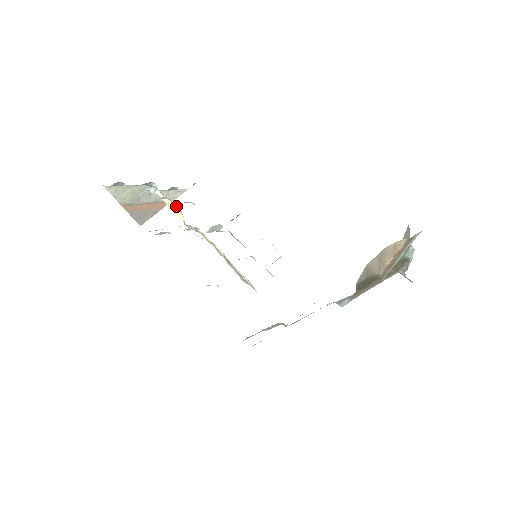
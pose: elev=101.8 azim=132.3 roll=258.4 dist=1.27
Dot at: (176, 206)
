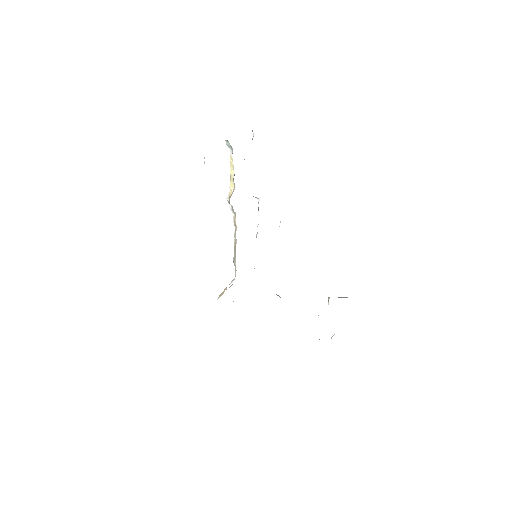
Dot at: (234, 183)
